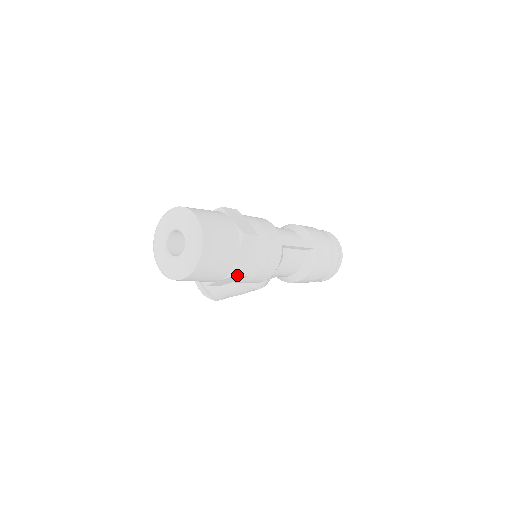
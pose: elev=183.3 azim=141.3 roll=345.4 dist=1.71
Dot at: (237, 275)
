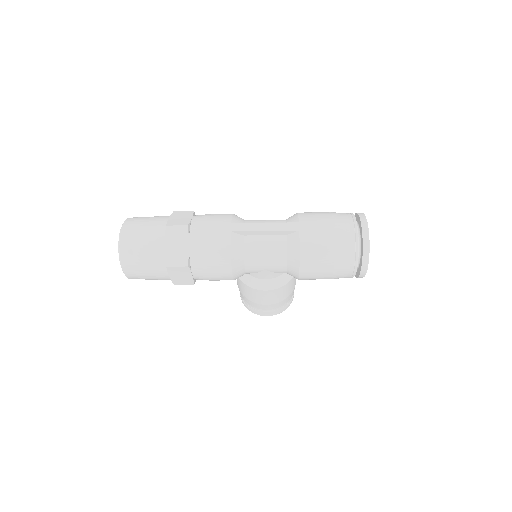
Dot at: (171, 266)
